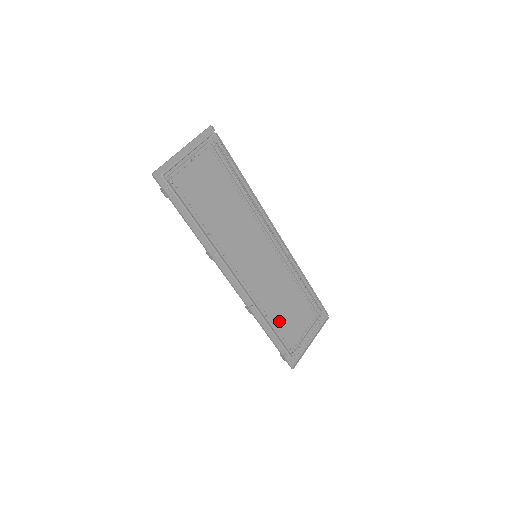
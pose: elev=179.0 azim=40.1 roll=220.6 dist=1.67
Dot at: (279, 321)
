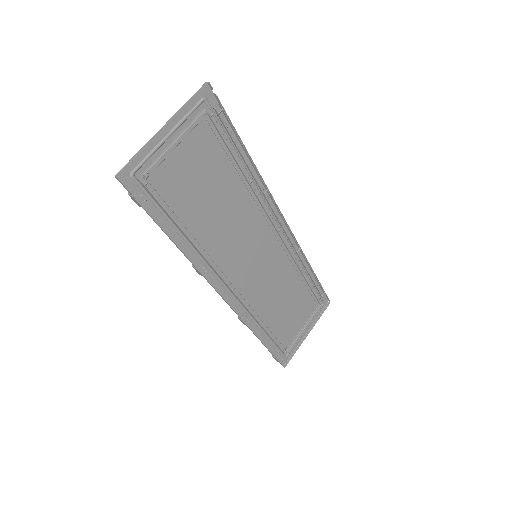
Dot at: (275, 323)
